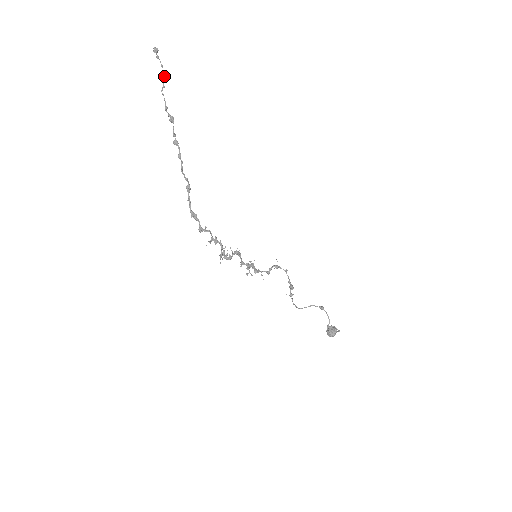
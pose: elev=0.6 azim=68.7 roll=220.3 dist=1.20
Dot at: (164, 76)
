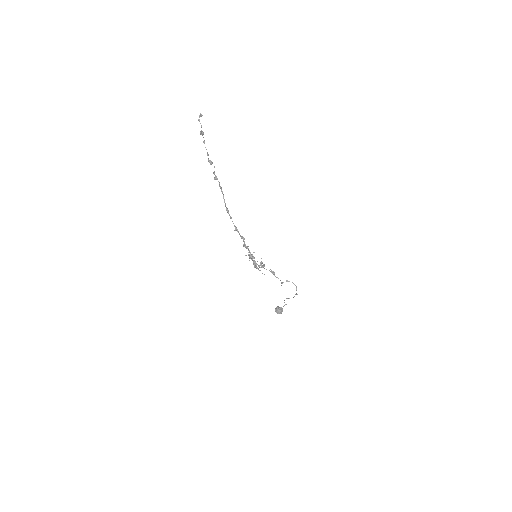
Dot at: (203, 133)
